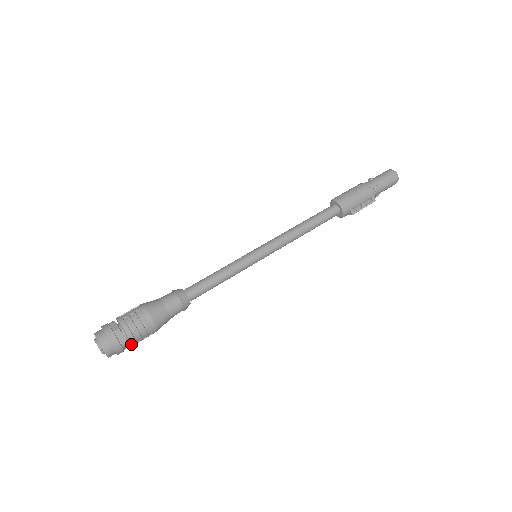
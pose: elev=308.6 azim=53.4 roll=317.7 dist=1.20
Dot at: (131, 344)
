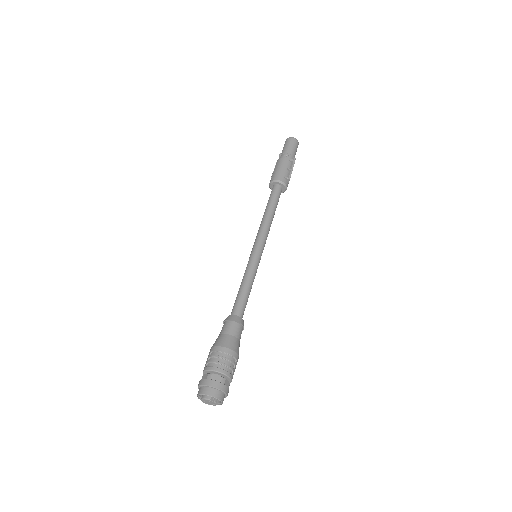
Dot at: (228, 378)
